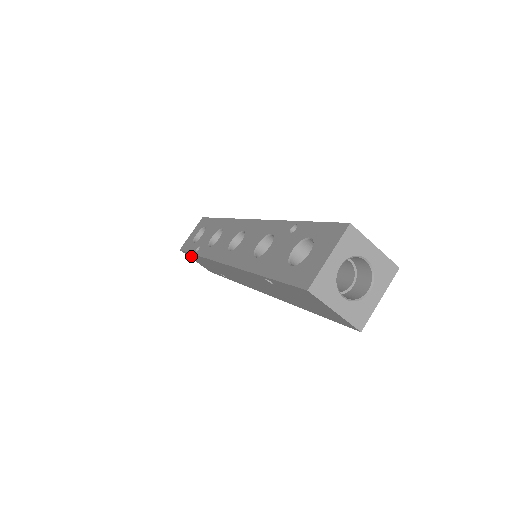
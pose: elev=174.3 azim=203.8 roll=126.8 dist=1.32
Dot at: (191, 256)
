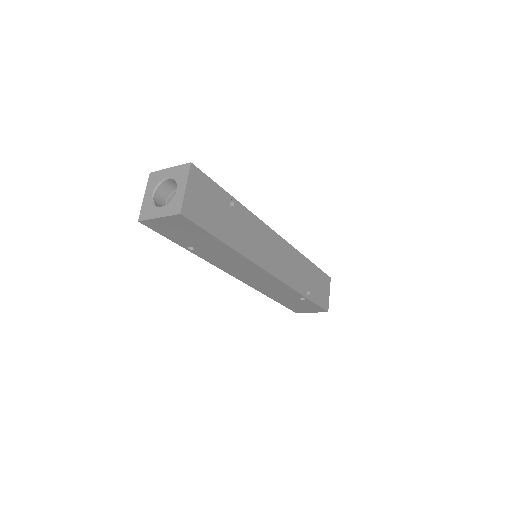
Dot at: (294, 308)
